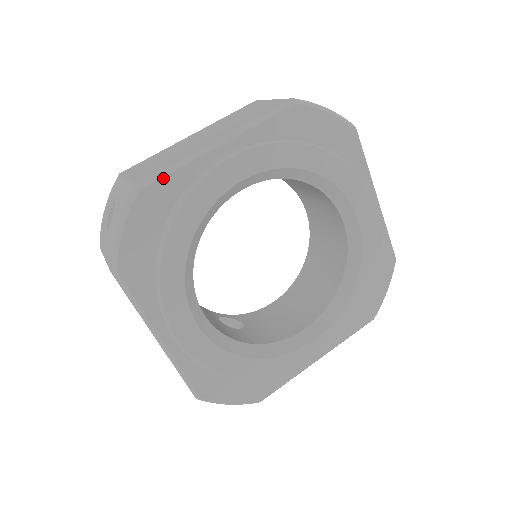
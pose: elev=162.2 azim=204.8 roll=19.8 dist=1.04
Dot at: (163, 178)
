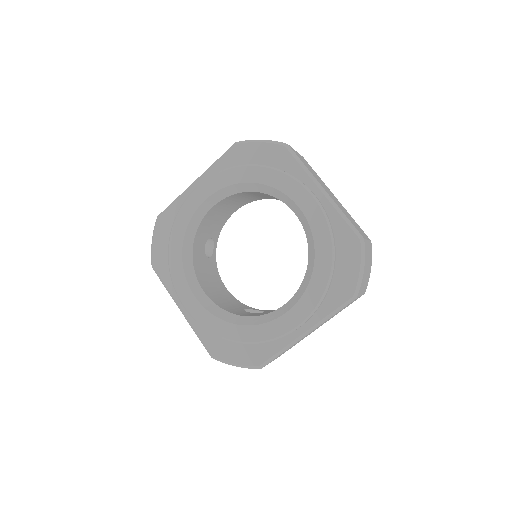
Dot at: (168, 209)
